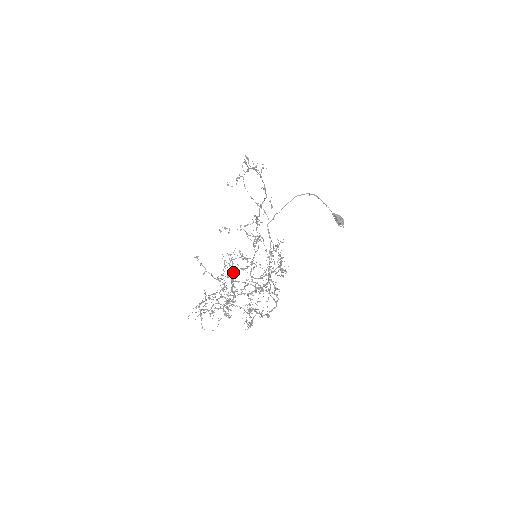
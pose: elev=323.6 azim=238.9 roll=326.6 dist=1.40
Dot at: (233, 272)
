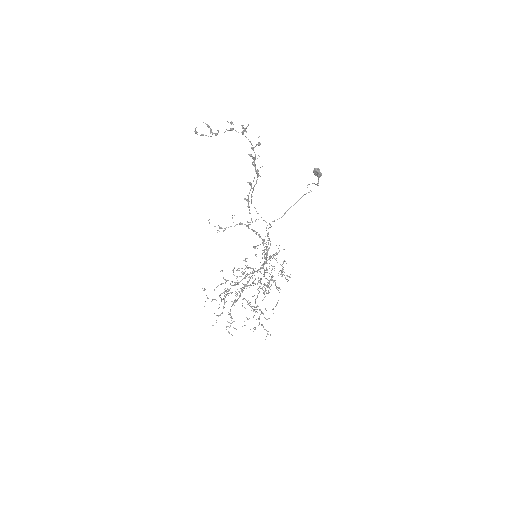
Dot at: occluded
